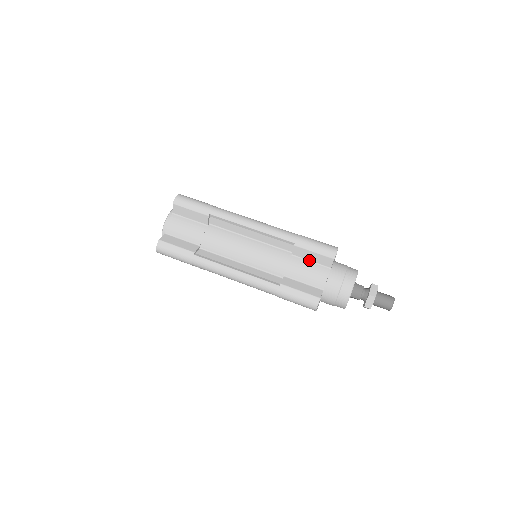
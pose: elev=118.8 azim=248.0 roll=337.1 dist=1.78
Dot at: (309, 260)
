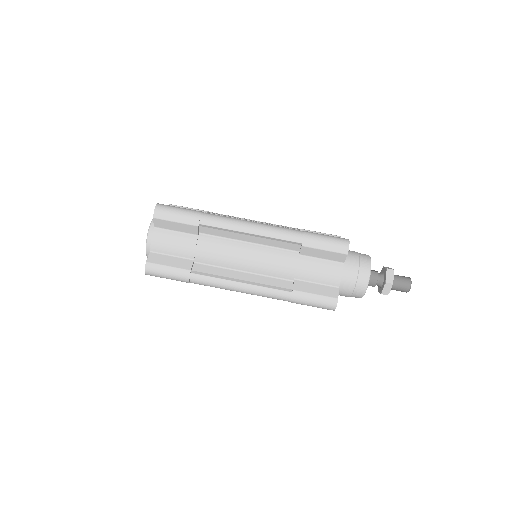
Dot at: (319, 258)
